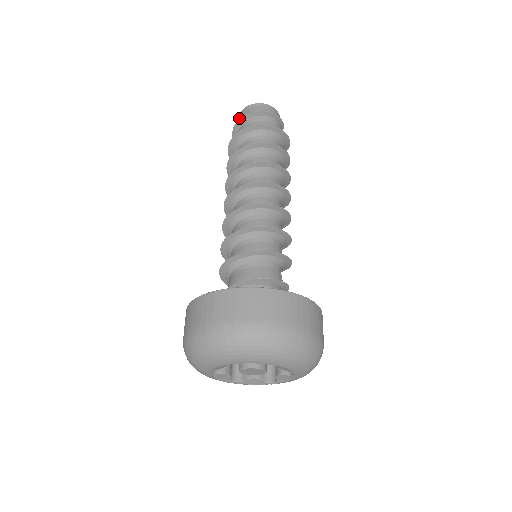
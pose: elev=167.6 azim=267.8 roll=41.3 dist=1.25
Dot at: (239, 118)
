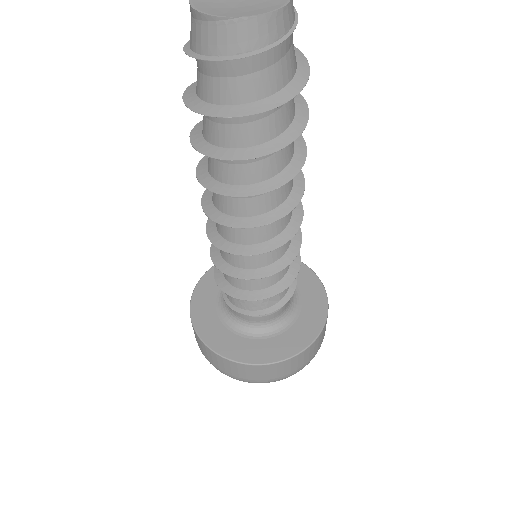
Dot at: occluded
